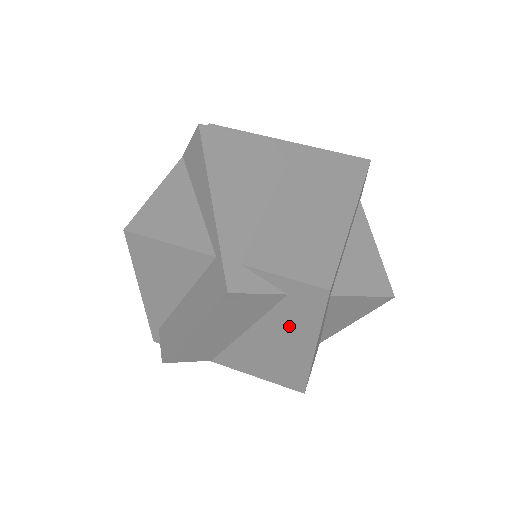
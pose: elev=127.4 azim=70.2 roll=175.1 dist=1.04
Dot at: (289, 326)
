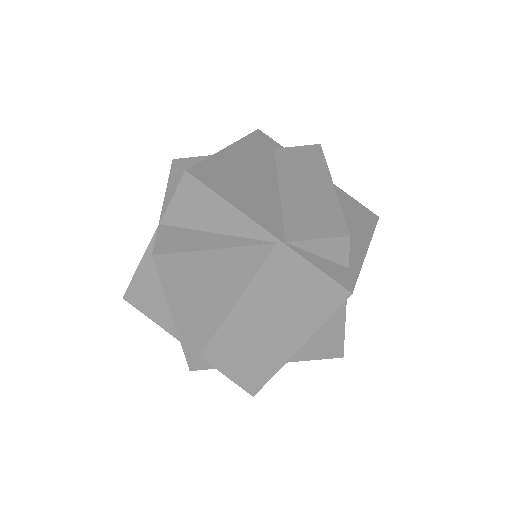
Dot at: occluded
